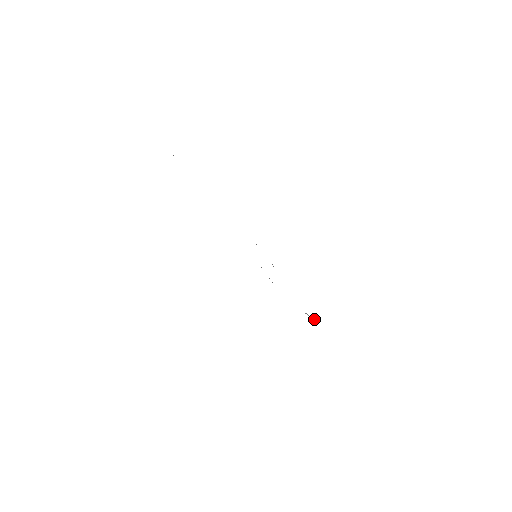
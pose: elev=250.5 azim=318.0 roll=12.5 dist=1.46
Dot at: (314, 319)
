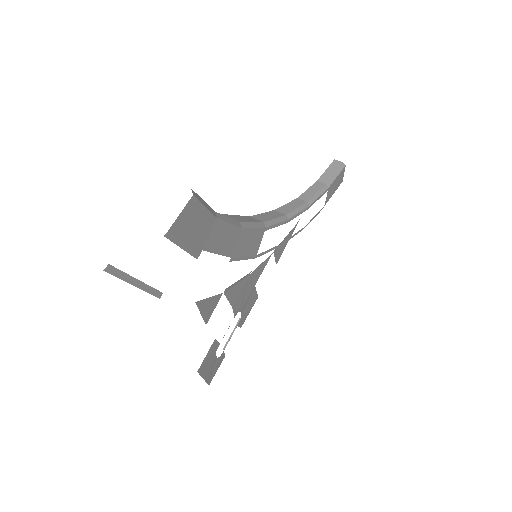
Dot at: (228, 340)
